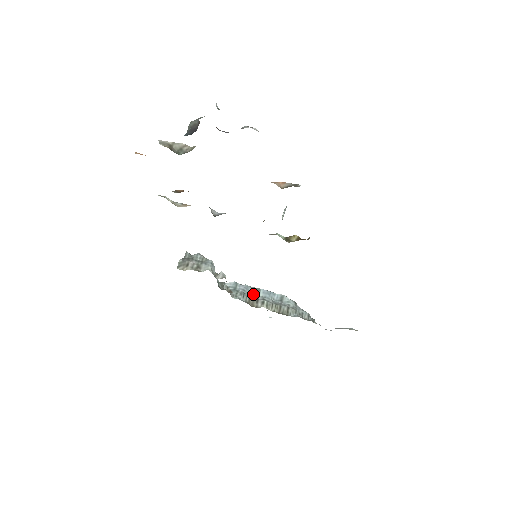
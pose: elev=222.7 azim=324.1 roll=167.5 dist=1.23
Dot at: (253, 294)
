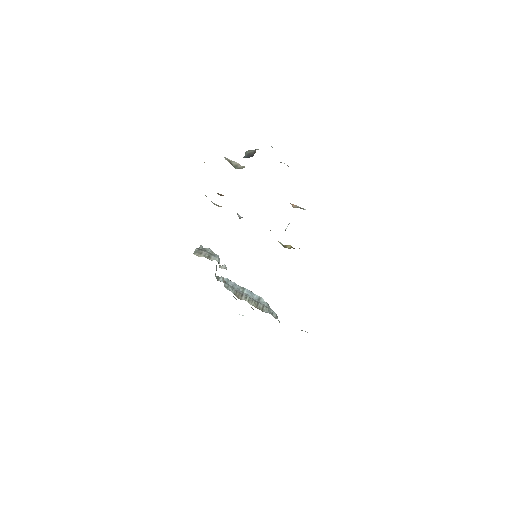
Dot at: (239, 290)
